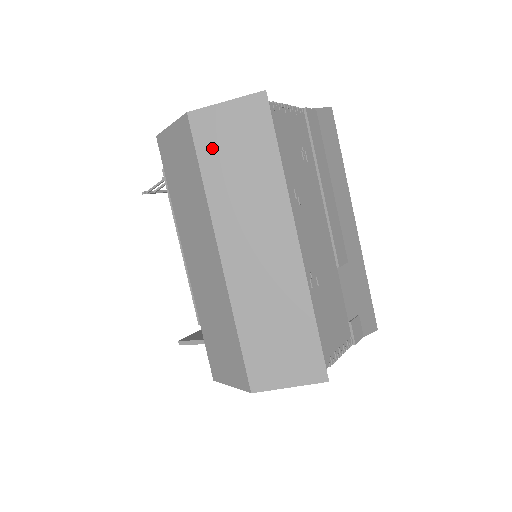
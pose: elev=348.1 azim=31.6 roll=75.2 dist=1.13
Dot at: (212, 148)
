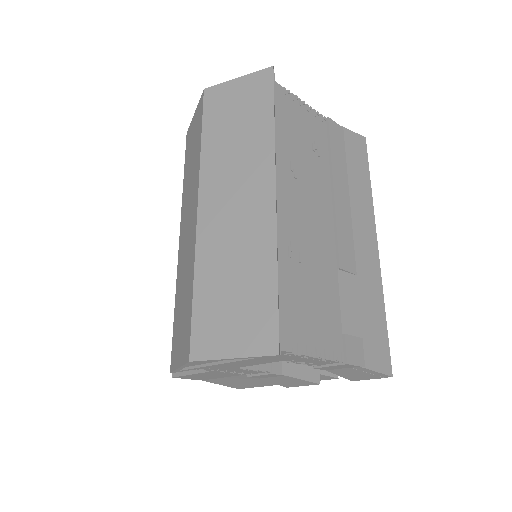
Dot at: (216, 114)
